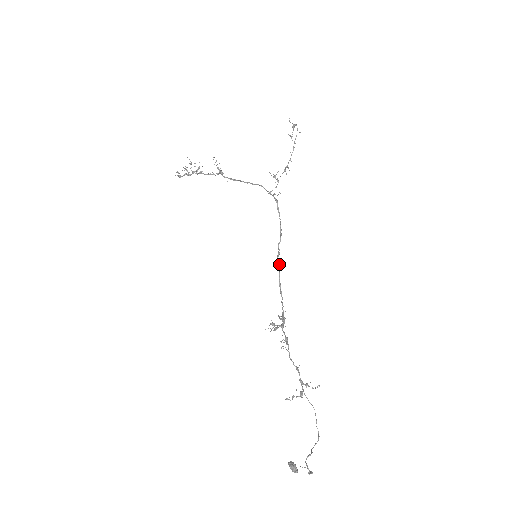
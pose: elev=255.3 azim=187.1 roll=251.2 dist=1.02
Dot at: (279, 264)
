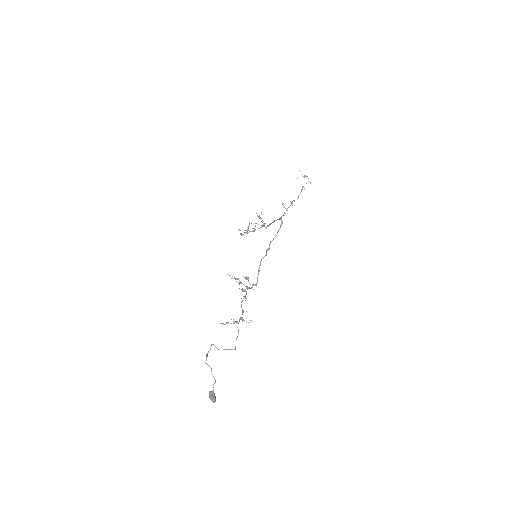
Dot at: (266, 255)
